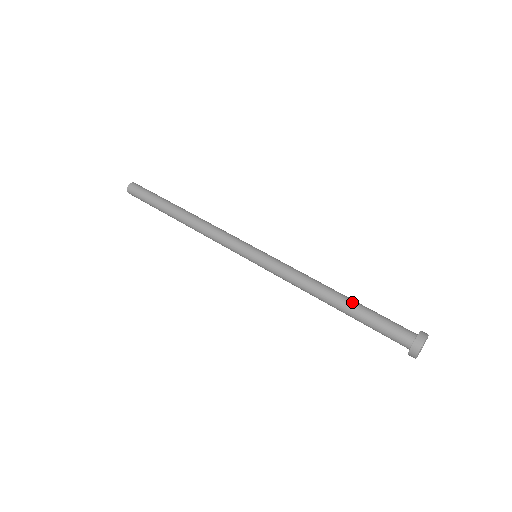
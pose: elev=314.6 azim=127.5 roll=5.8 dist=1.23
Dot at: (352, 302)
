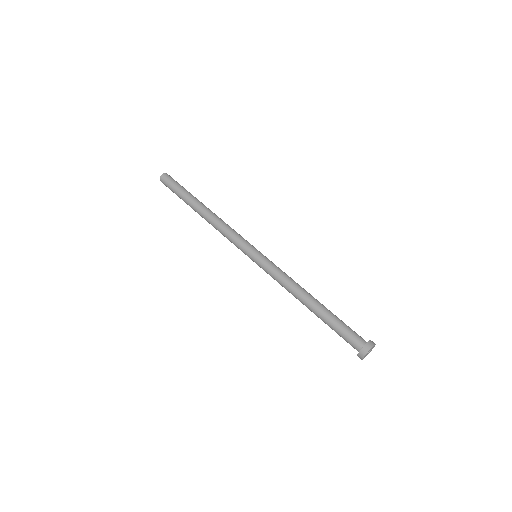
Dot at: (322, 310)
